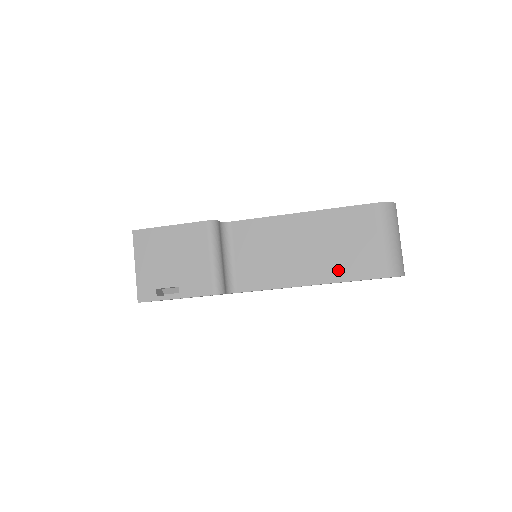
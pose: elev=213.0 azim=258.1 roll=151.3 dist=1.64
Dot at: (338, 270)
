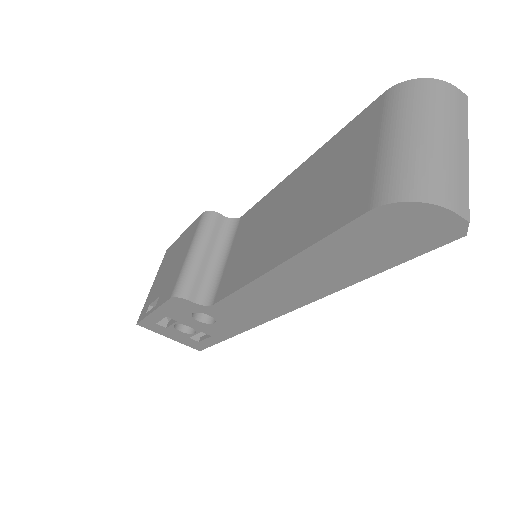
Dot at: (310, 228)
